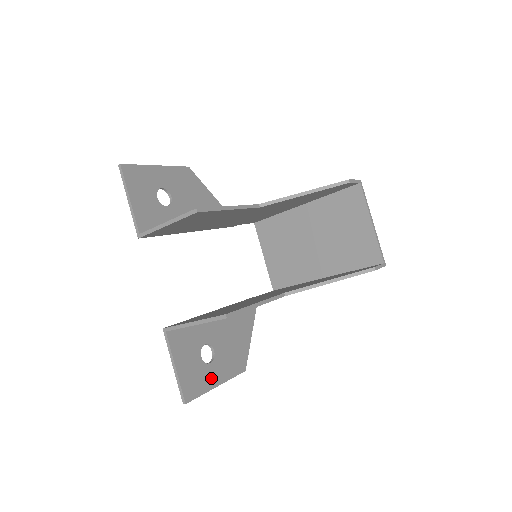
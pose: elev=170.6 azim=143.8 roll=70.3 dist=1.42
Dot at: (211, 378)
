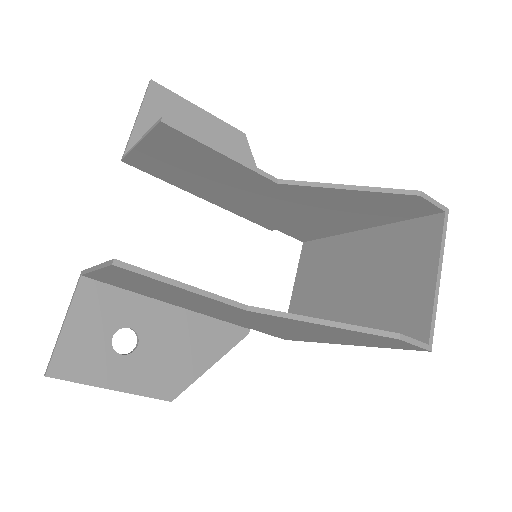
Dot at: (109, 373)
